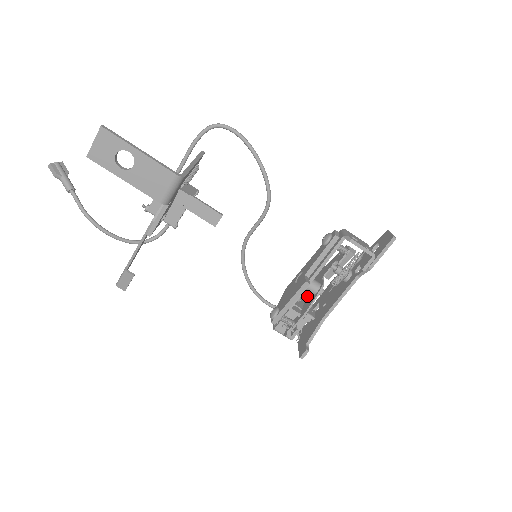
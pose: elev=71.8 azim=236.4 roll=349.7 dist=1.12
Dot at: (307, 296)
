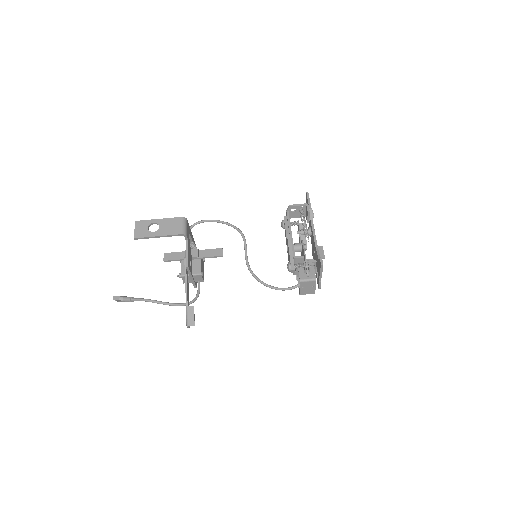
Dot at: occluded
